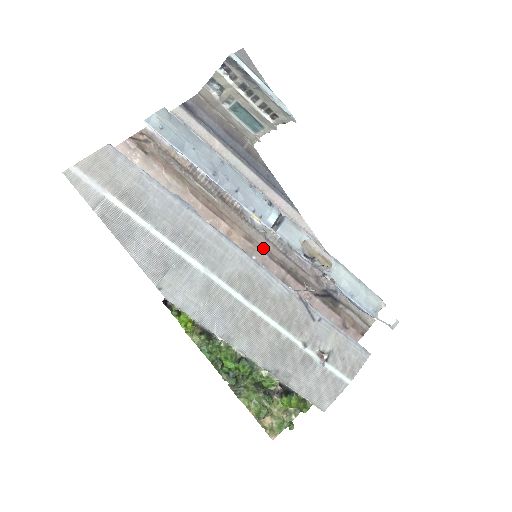
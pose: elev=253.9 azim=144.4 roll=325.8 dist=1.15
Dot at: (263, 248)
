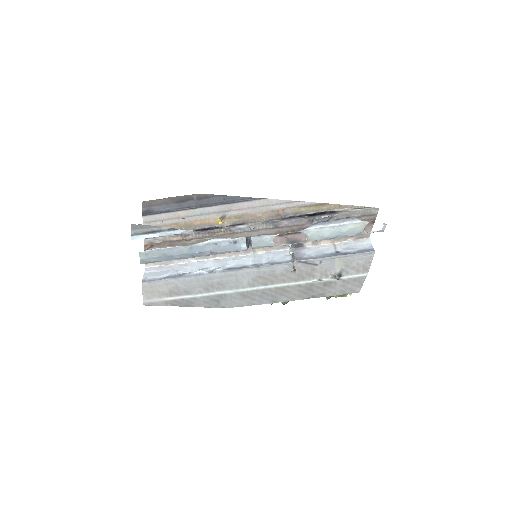
Dot at: occluded
